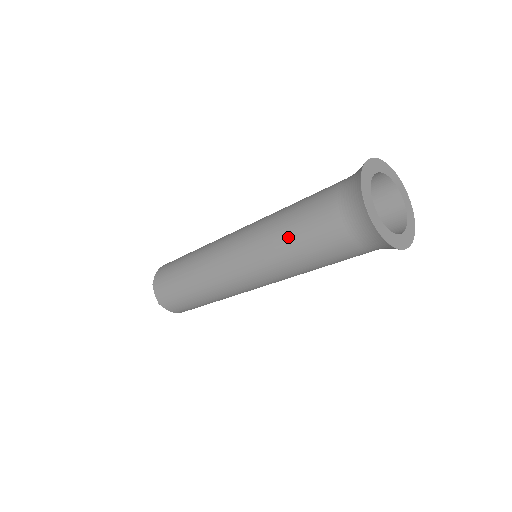
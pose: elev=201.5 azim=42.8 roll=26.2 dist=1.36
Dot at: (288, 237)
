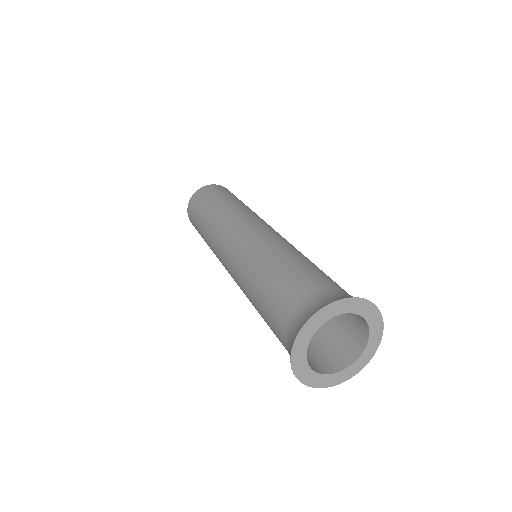
Dot at: (254, 298)
